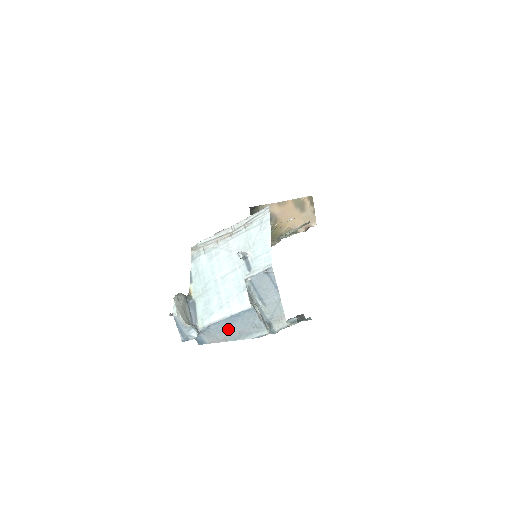
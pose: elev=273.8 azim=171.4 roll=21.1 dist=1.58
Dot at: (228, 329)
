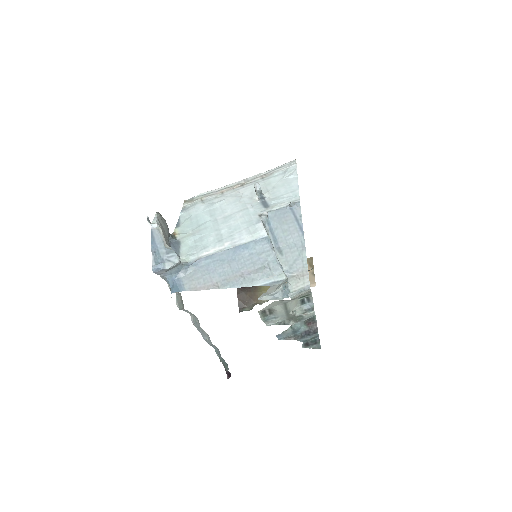
Dot at: (225, 268)
